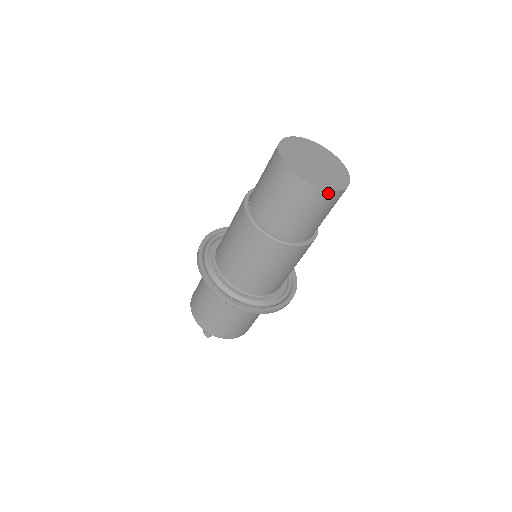
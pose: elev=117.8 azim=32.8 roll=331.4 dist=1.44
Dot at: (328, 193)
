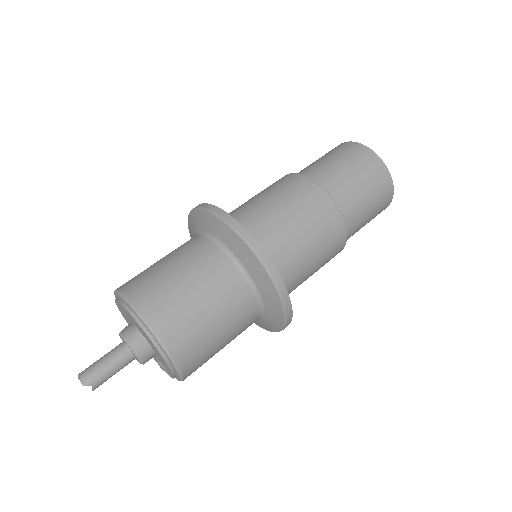
Dot at: (382, 165)
